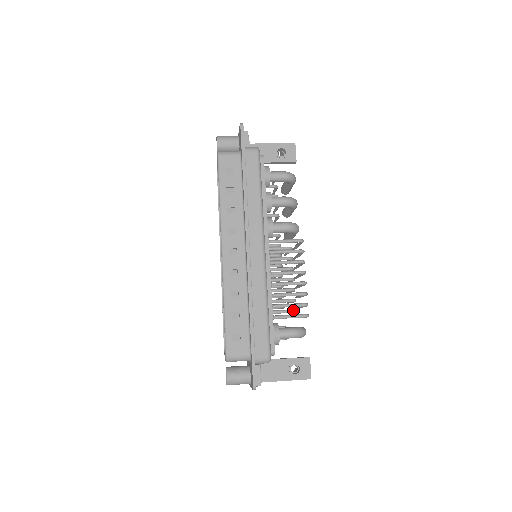
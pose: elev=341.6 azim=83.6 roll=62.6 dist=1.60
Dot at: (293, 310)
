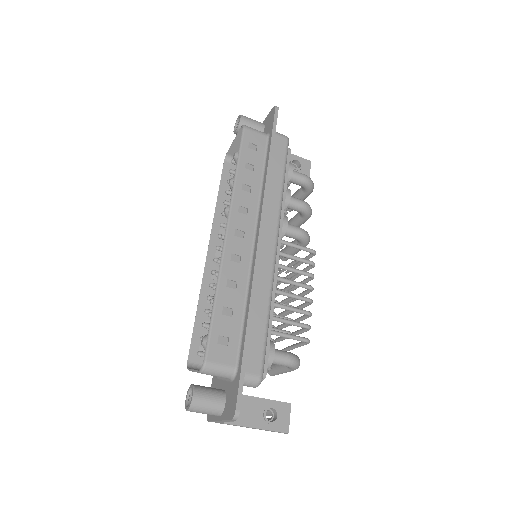
Dot at: (290, 332)
